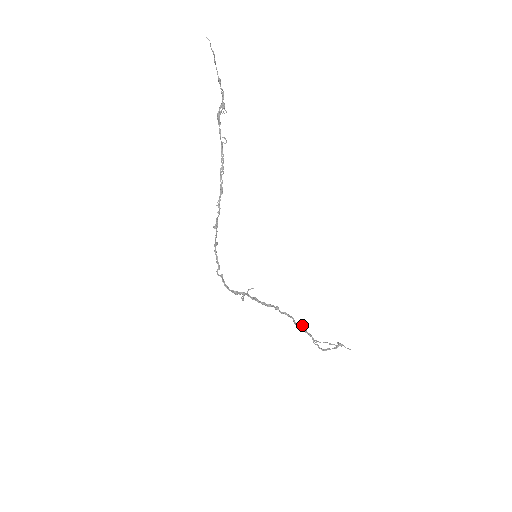
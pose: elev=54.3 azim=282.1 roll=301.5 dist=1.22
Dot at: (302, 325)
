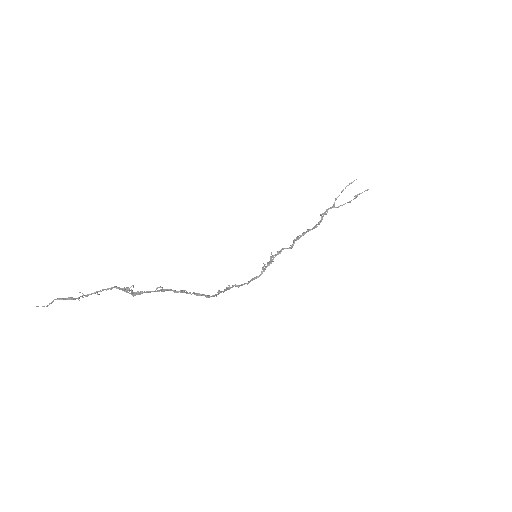
Dot at: (321, 218)
